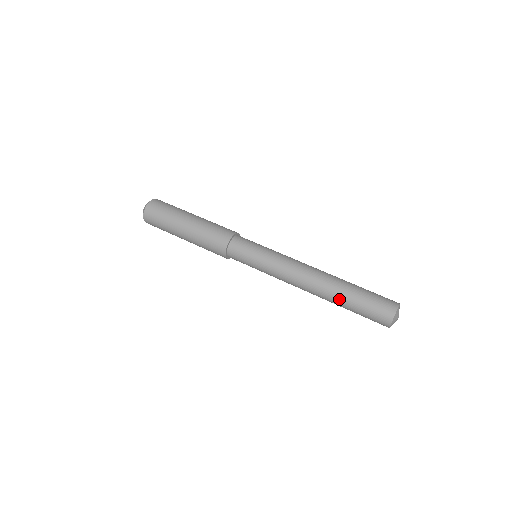
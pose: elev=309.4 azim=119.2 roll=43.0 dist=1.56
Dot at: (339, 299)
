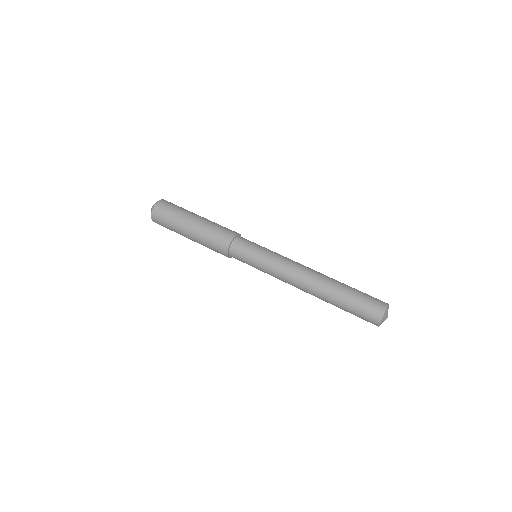
Dot at: occluded
